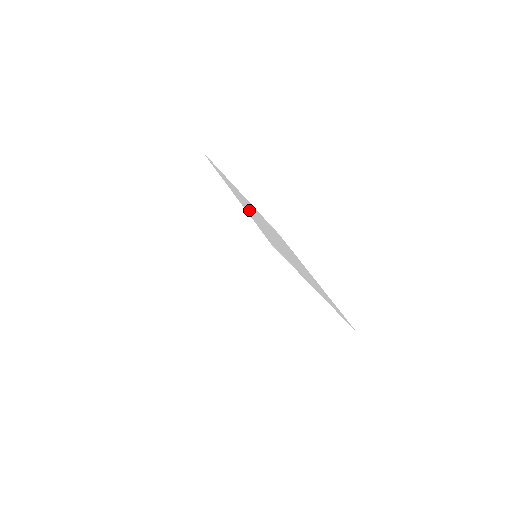
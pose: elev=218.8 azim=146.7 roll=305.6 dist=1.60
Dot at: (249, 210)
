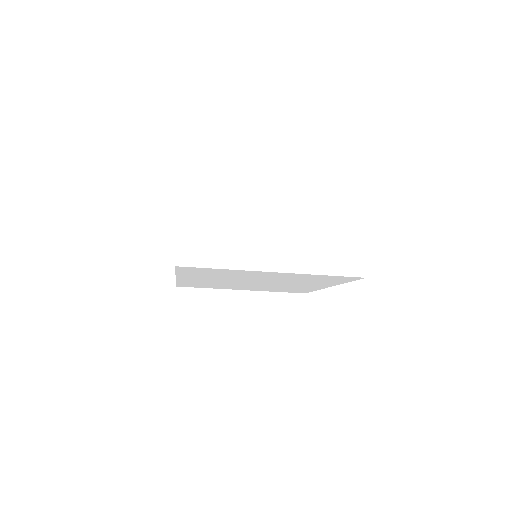
Dot at: occluded
